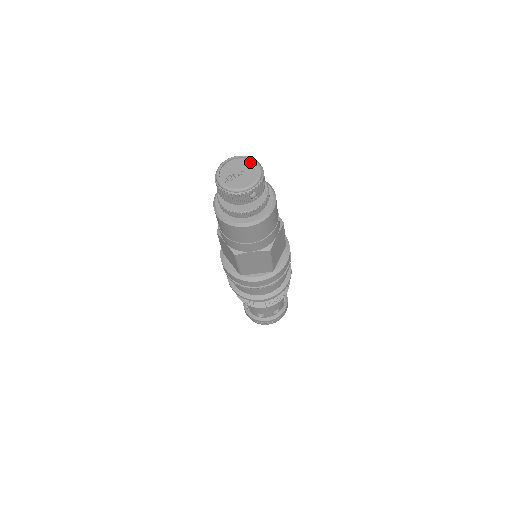
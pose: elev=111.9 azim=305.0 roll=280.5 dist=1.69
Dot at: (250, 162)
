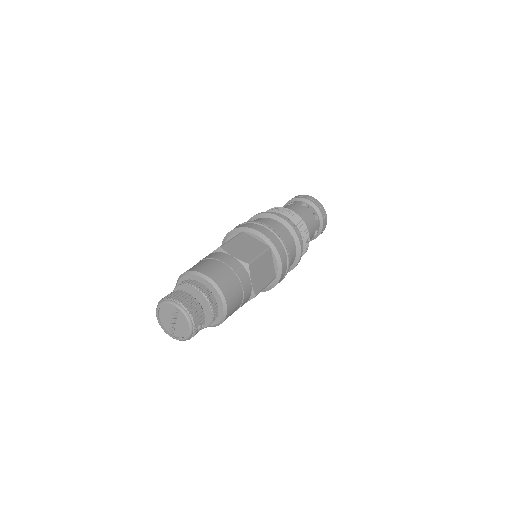
Dot at: (172, 307)
